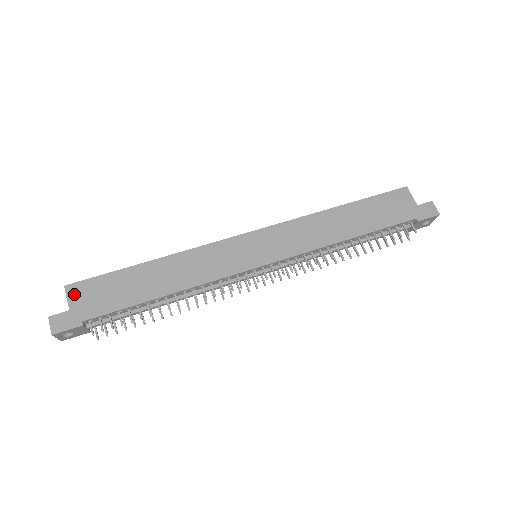
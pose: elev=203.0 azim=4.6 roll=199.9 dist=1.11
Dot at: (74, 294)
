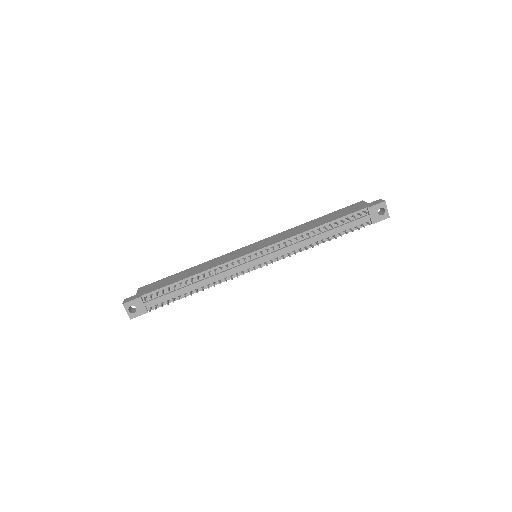
Dot at: (142, 289)
